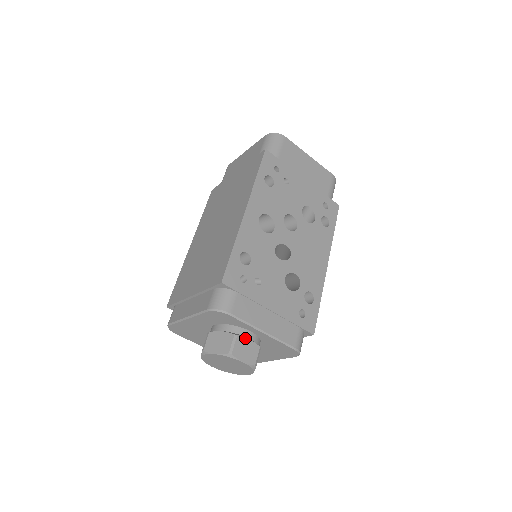
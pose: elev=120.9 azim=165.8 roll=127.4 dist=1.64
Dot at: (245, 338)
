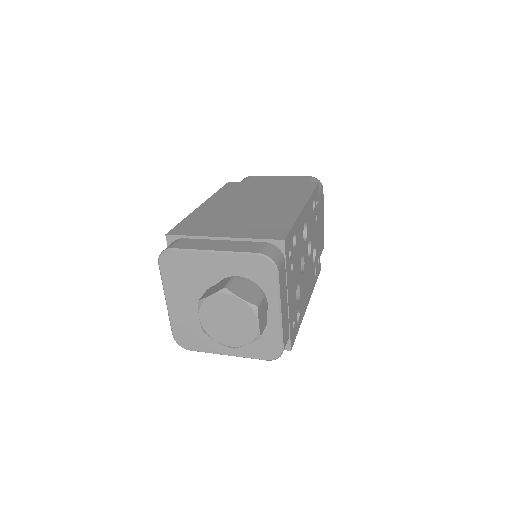
Dot at: occluded
